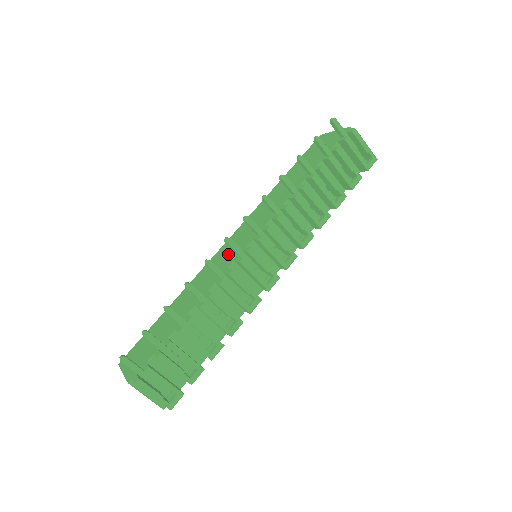
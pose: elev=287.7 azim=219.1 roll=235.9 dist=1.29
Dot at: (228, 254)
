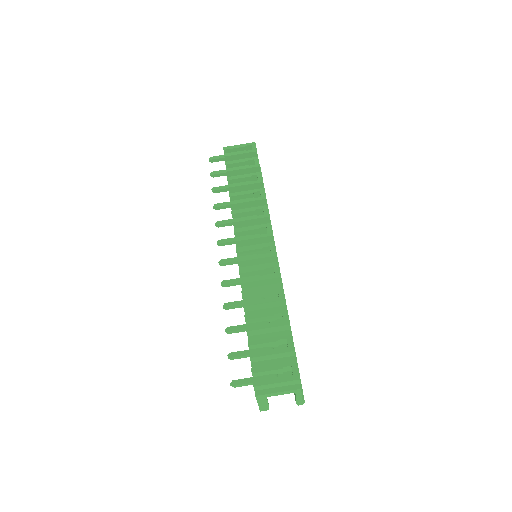
Dot at: occluded
